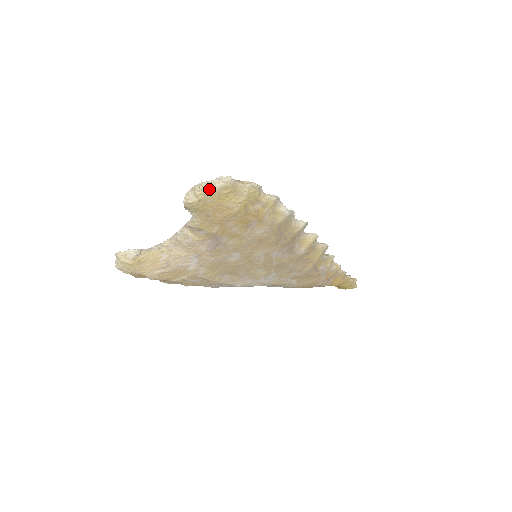
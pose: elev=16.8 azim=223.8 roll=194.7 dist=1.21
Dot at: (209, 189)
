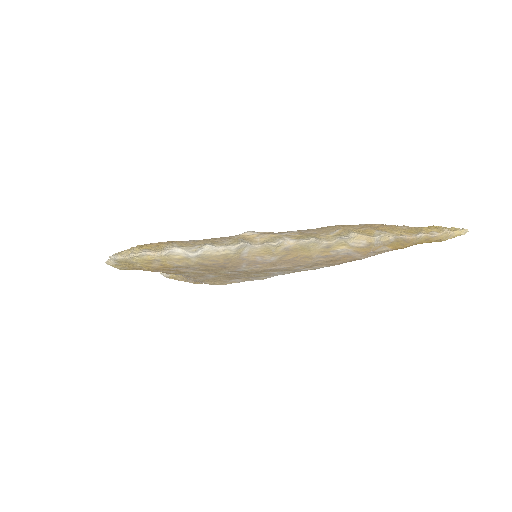
Dot at: (113, 265)
